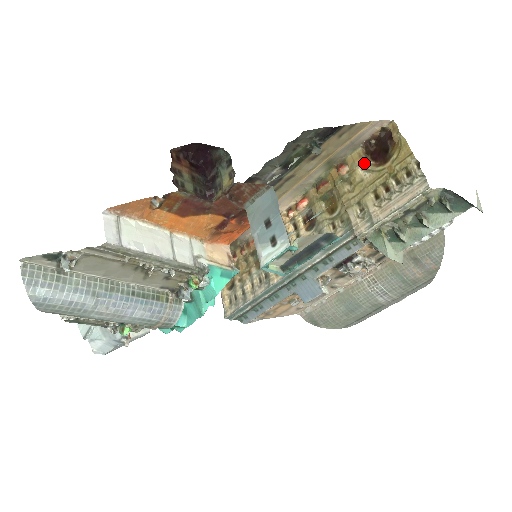
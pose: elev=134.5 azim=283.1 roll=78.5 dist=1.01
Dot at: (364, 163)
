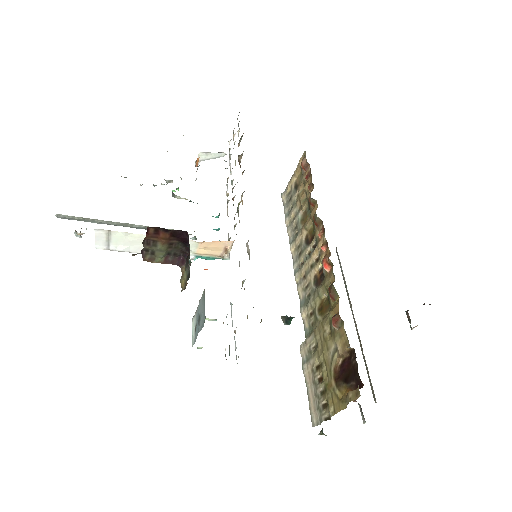
Dot at: (337, 352)
